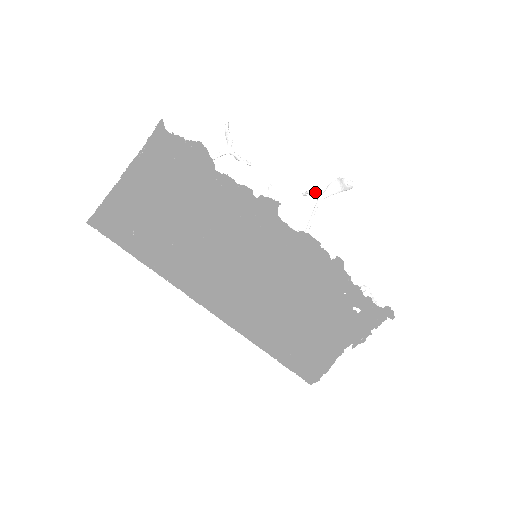
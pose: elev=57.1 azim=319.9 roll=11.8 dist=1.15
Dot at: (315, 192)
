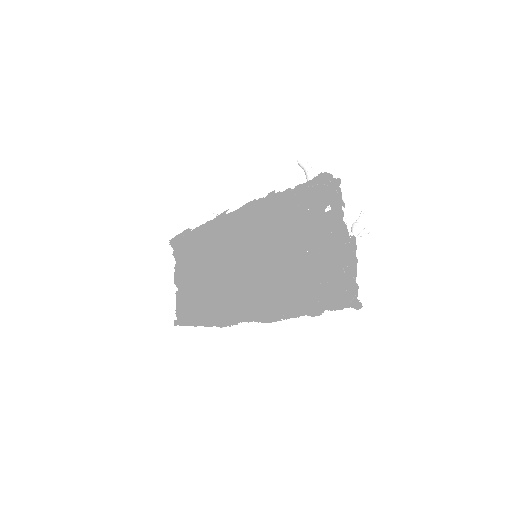
Dot at: occluded
